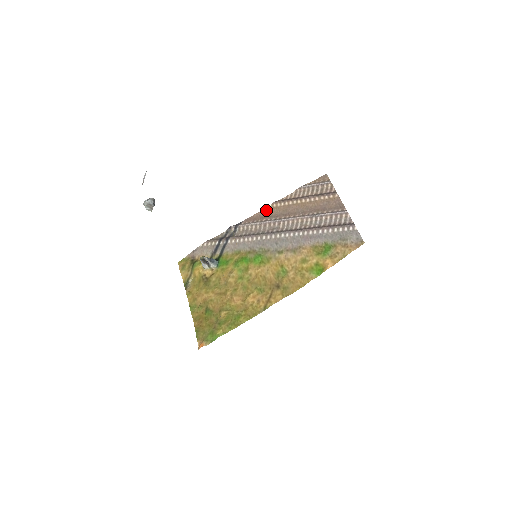
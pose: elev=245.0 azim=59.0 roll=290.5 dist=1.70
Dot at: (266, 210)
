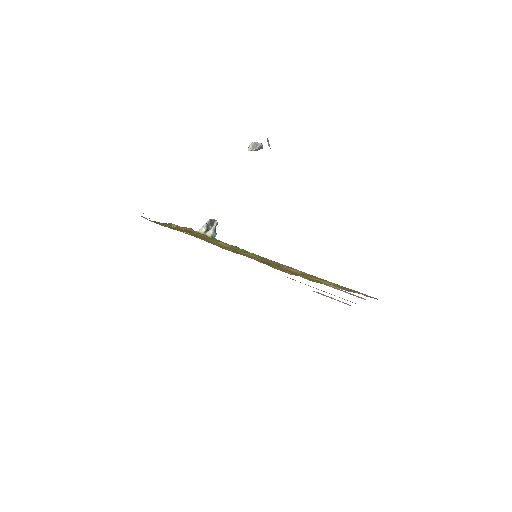
Dot at: occluded
